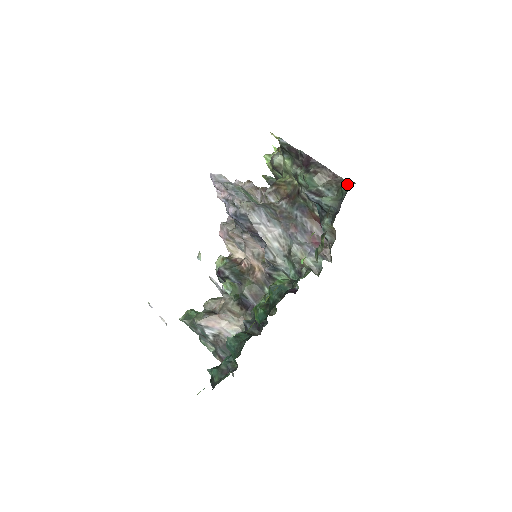
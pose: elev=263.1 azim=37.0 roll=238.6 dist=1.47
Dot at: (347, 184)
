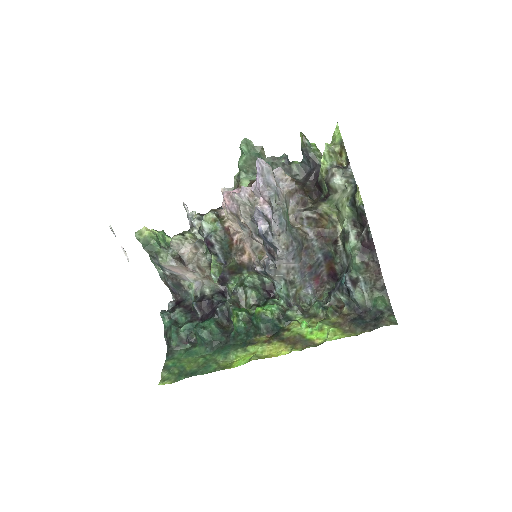
Dot at: (383, 294)
